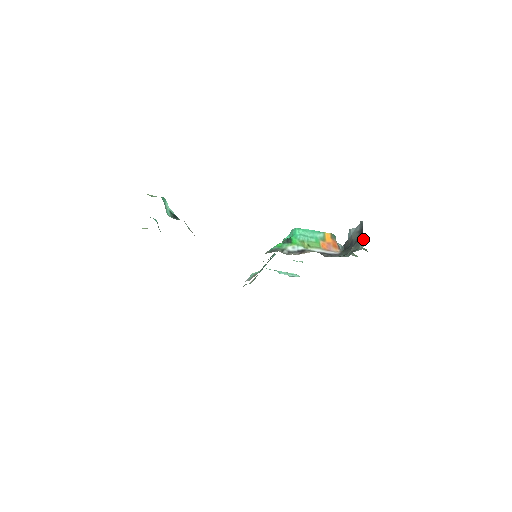
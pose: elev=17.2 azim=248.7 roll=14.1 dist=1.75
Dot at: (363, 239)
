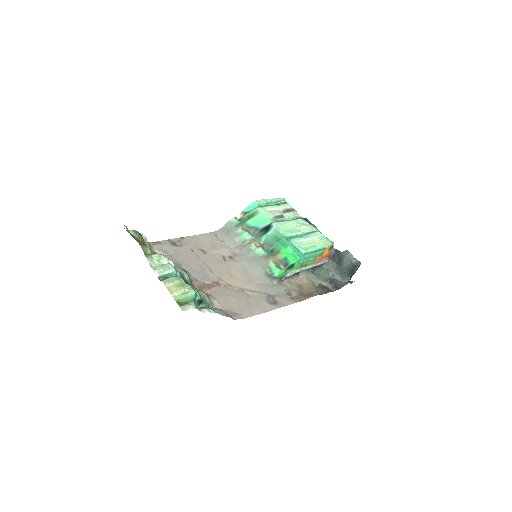
Dot at: (350, 278)
